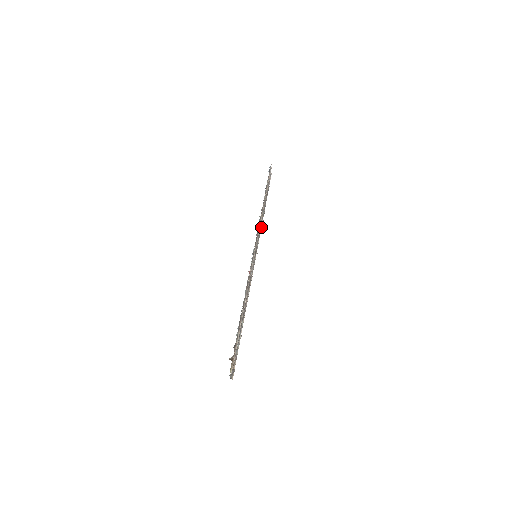
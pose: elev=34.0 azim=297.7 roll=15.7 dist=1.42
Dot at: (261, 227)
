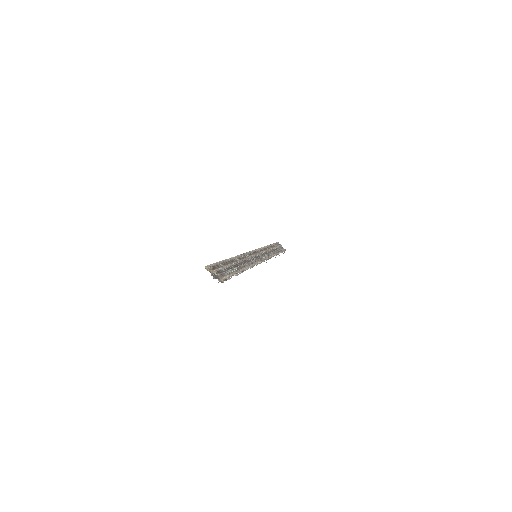
Dot at: (269, 256)
